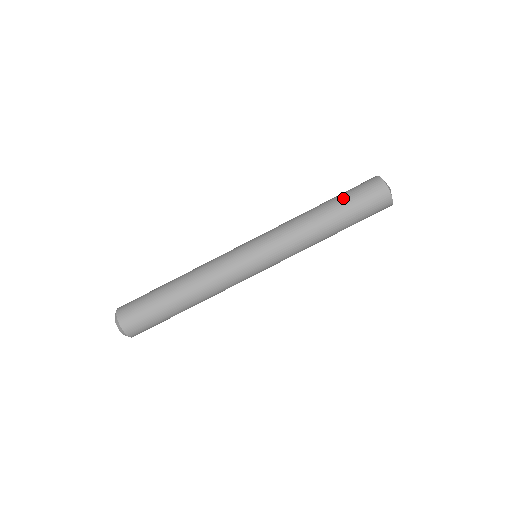
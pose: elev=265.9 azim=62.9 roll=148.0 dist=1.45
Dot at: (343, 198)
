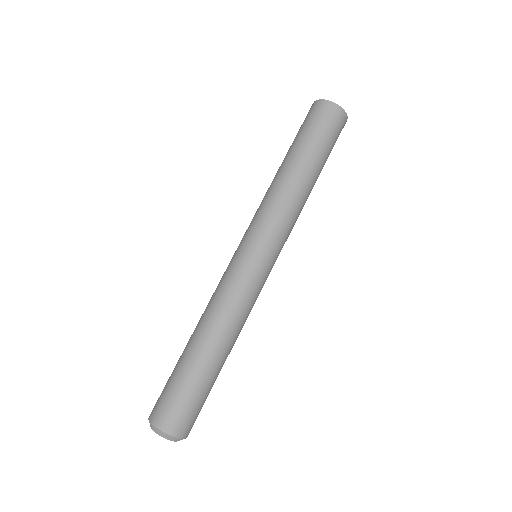
Dot at: occluded
